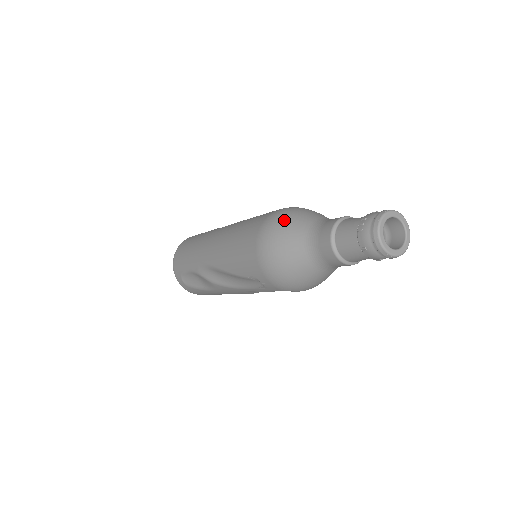
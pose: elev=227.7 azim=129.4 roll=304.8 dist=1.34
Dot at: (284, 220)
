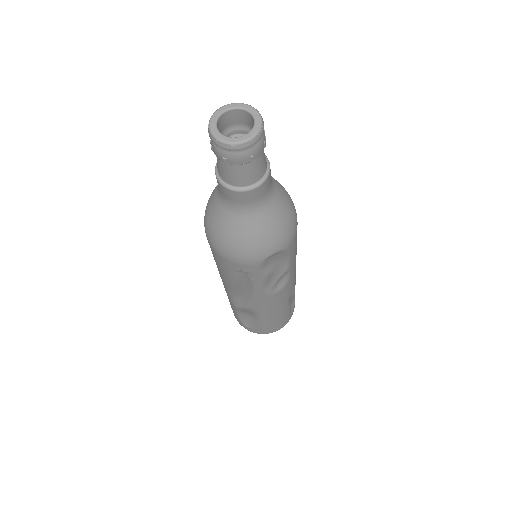
Dot at: (208, 201)
